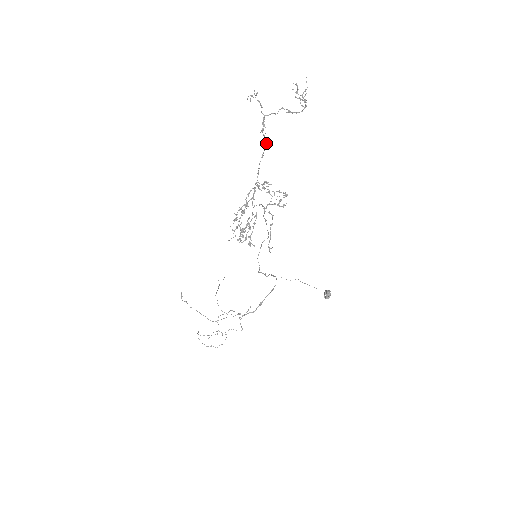
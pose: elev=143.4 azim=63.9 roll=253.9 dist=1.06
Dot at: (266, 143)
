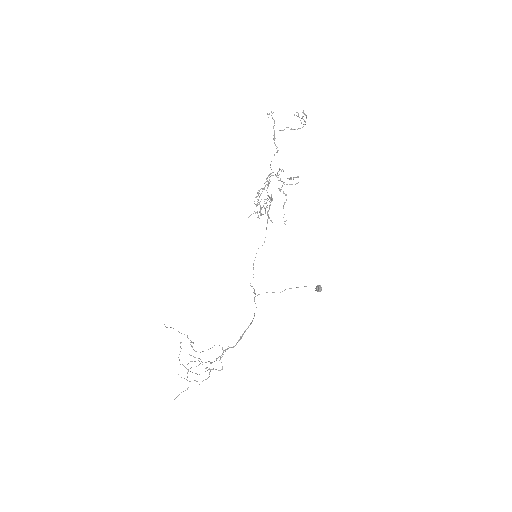
Dot at: occluded
